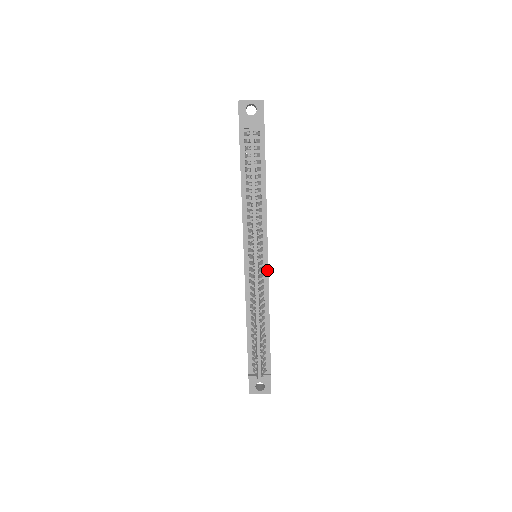
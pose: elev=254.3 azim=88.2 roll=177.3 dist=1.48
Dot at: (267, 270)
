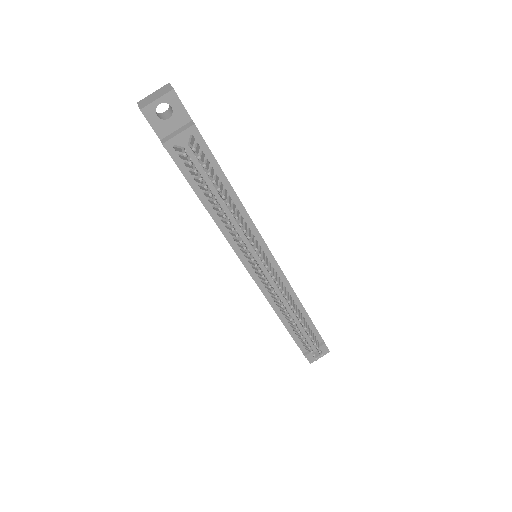
Dot at: (278, 267)
